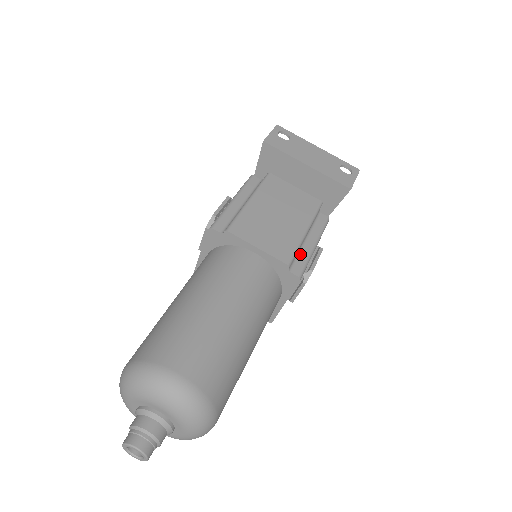
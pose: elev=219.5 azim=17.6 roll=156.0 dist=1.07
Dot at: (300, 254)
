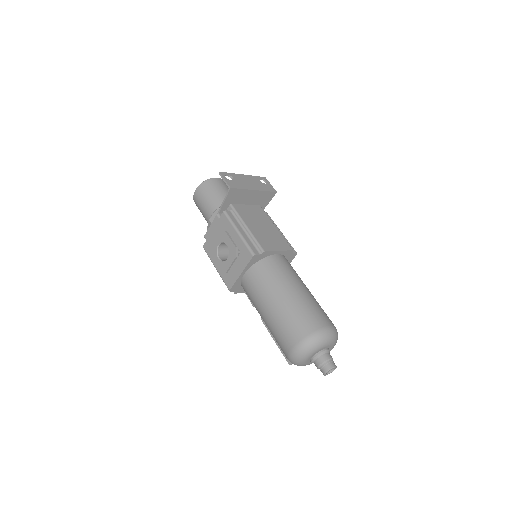
Dot at: occluded
